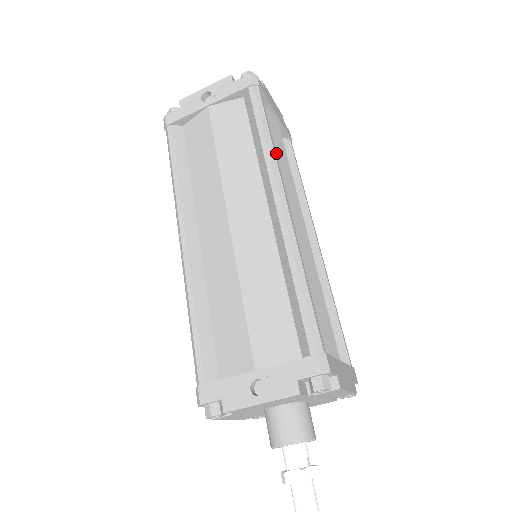
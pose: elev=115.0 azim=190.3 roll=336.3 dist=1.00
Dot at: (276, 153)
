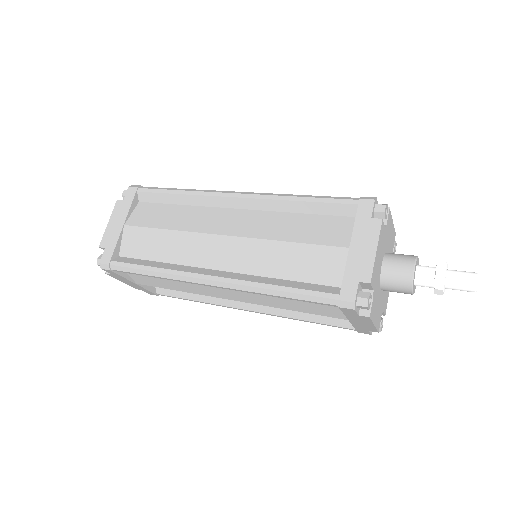
Dot at: occluded
